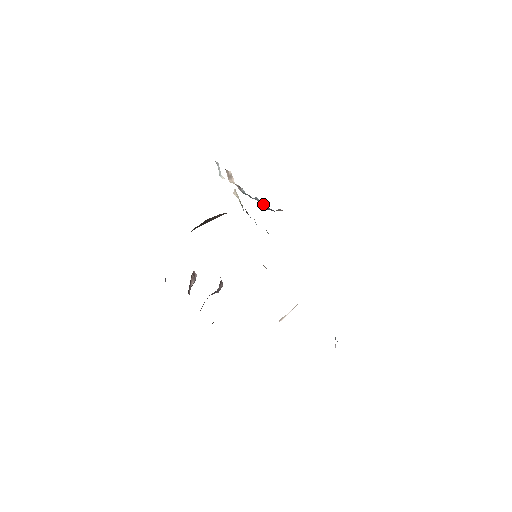
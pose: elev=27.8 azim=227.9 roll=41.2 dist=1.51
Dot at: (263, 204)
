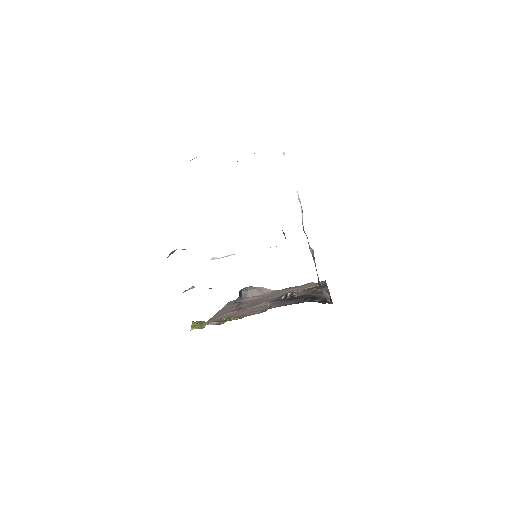
Dot at: occluded
